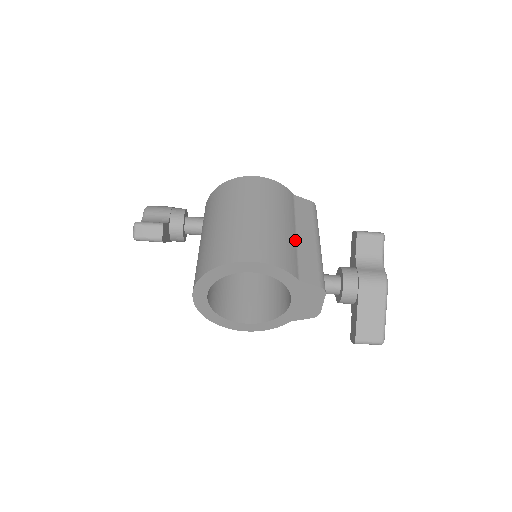
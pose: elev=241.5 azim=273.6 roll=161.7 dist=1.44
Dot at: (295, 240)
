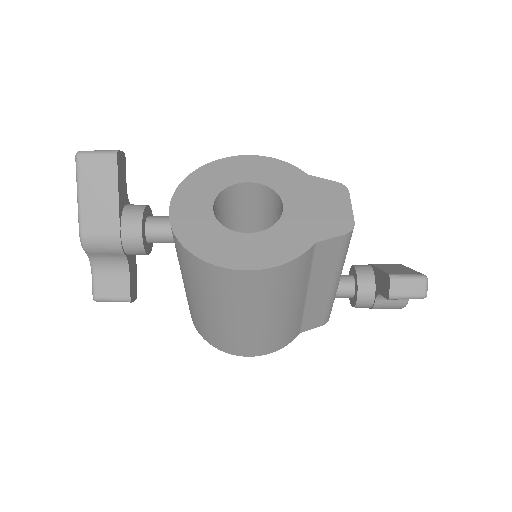
Dot at: (303, 304)
